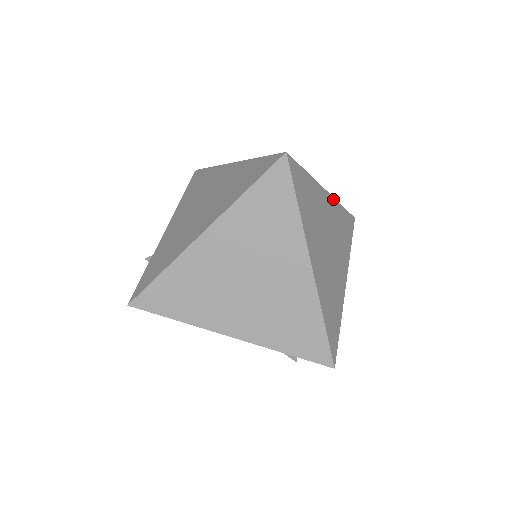
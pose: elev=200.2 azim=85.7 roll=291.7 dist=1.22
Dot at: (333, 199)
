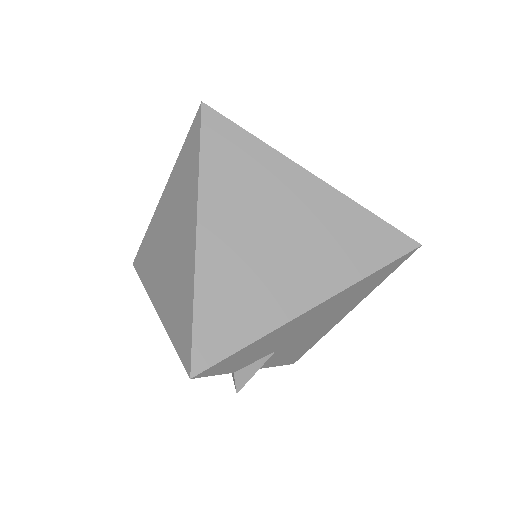
Dot at: (333, 190)
